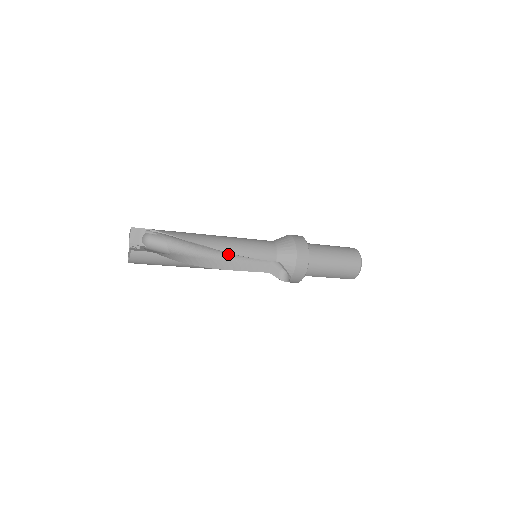
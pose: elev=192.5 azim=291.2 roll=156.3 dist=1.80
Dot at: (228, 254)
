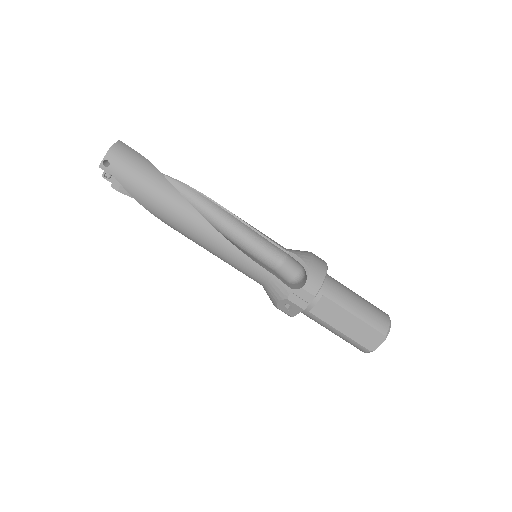
Dot at: (223, 232)
